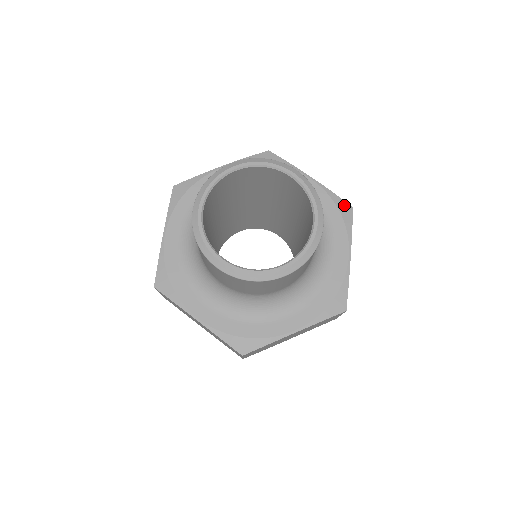
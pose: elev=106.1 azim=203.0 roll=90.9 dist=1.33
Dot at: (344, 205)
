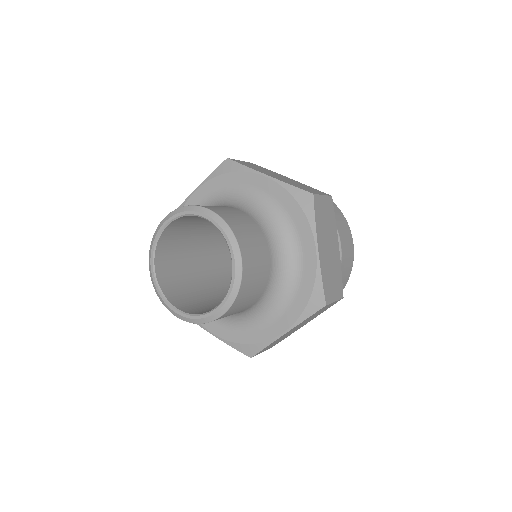
Dot at: (320, 297)
